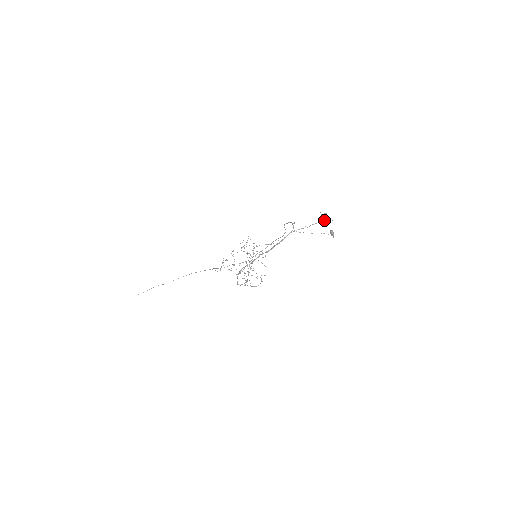
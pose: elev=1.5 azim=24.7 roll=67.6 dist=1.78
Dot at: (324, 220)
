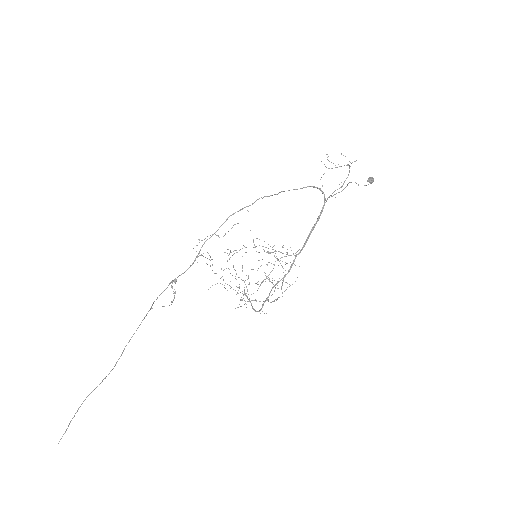
Dot at: (349, 166)
